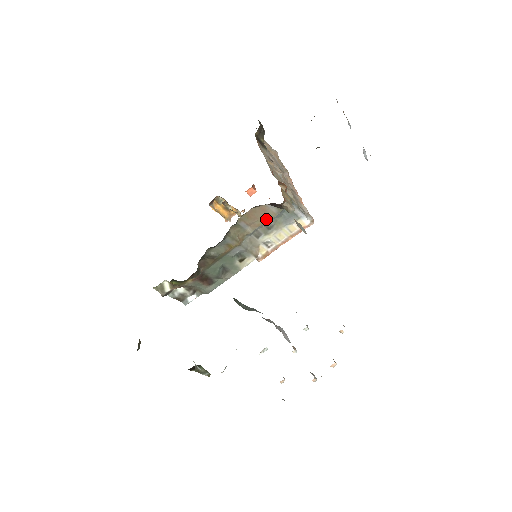
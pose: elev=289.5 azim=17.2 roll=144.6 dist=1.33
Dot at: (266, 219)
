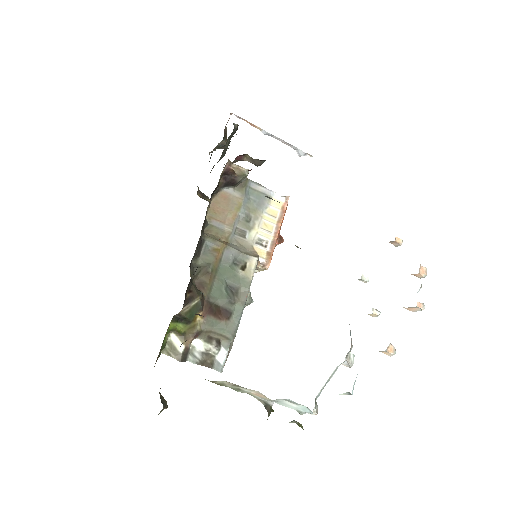
Dot at: (236, 209)
